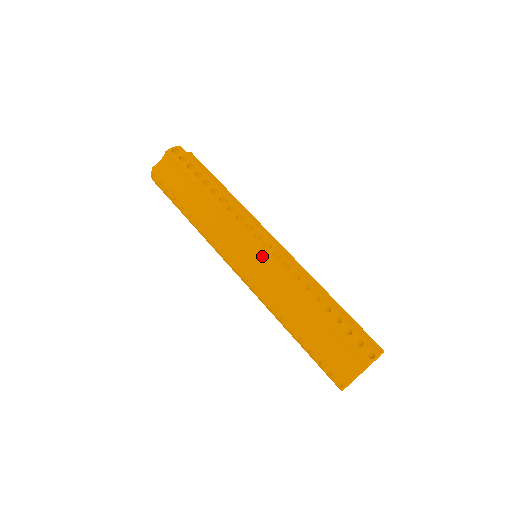
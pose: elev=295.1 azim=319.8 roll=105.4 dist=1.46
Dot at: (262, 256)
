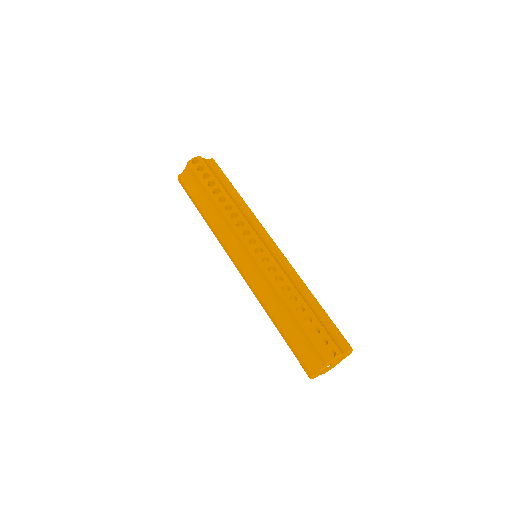
Dot at: (253, 260)
